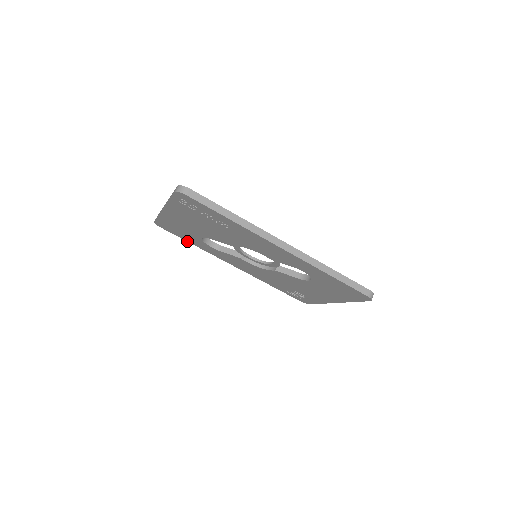
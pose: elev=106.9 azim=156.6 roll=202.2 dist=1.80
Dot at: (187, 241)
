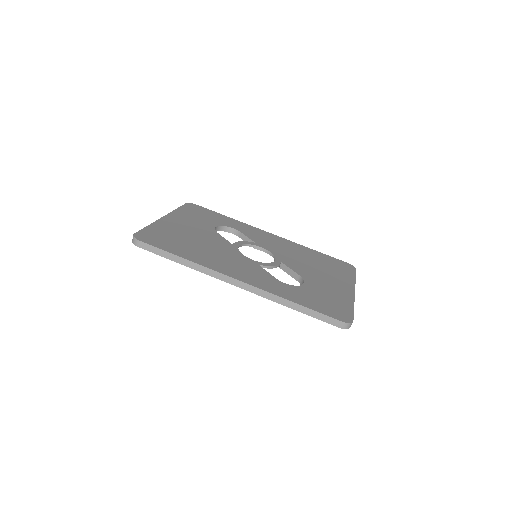
Dot at: occluded
